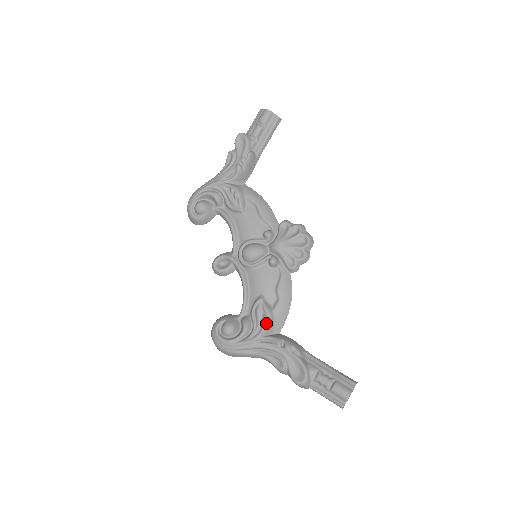
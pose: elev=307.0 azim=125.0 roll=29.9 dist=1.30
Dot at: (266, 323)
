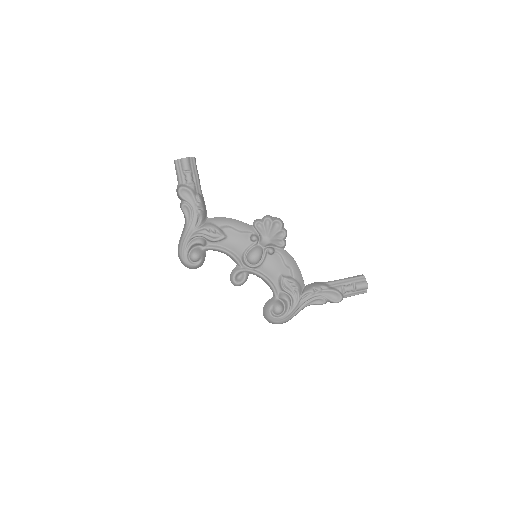
Dot at: (297, 287)
